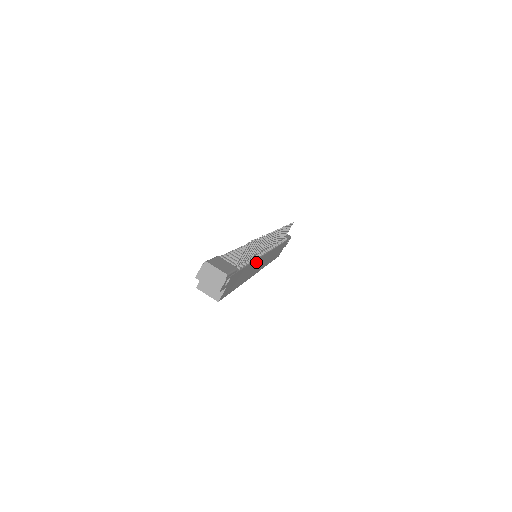
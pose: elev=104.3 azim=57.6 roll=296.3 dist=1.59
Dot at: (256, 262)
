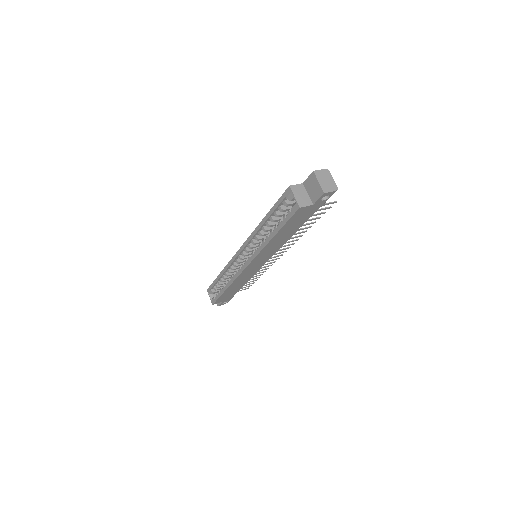
Dot at: (280, 245)
